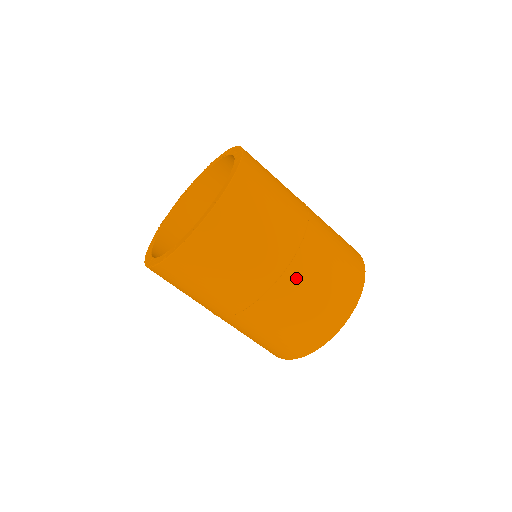
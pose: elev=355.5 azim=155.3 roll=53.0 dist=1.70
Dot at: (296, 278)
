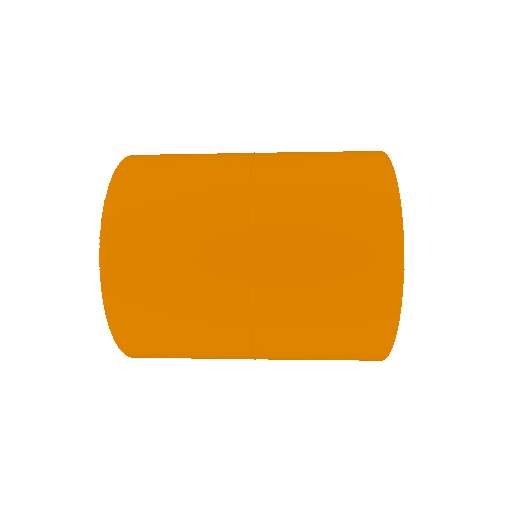
Dot at: (274, 353)
